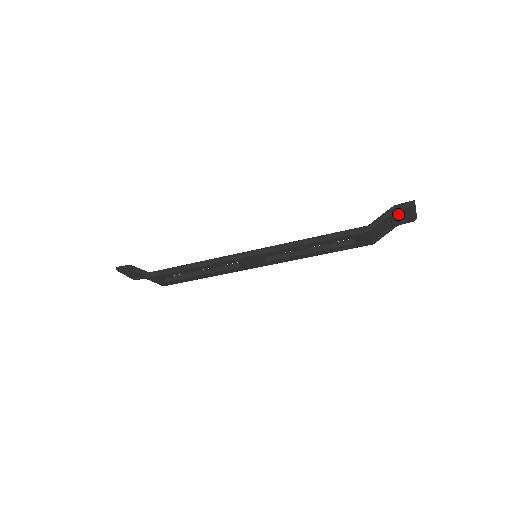
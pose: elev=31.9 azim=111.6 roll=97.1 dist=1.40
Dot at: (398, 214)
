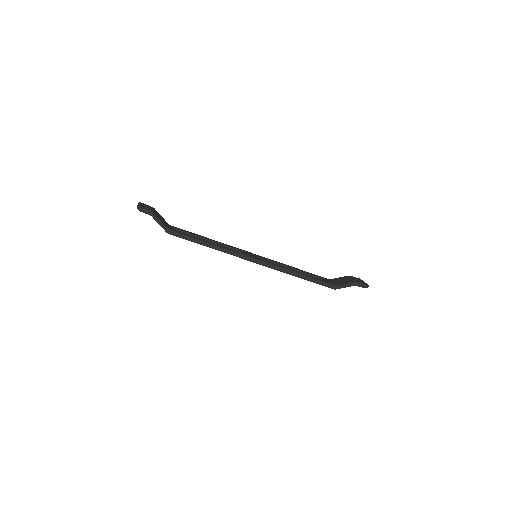
Dot at: occluded
